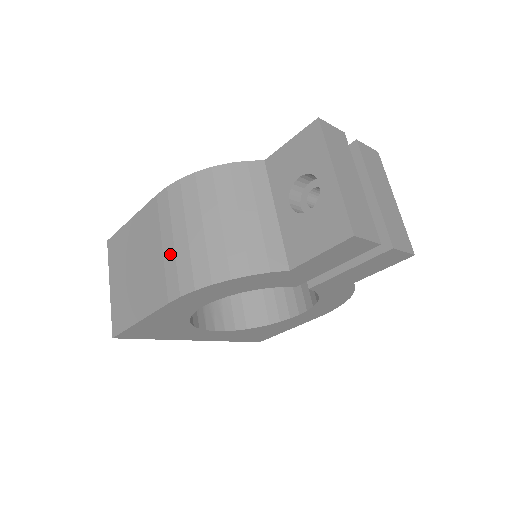
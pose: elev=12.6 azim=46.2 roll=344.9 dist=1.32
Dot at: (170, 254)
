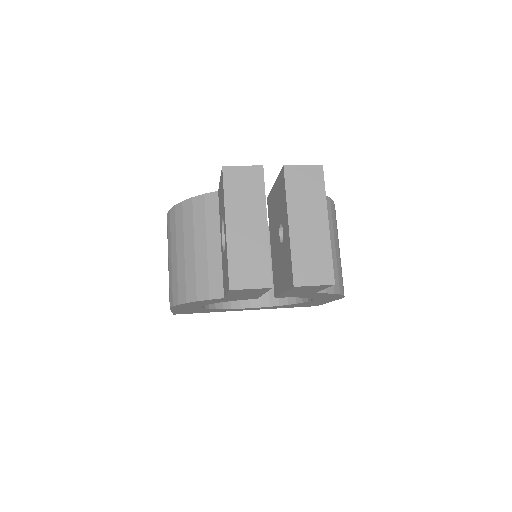
Dot at: occluded
